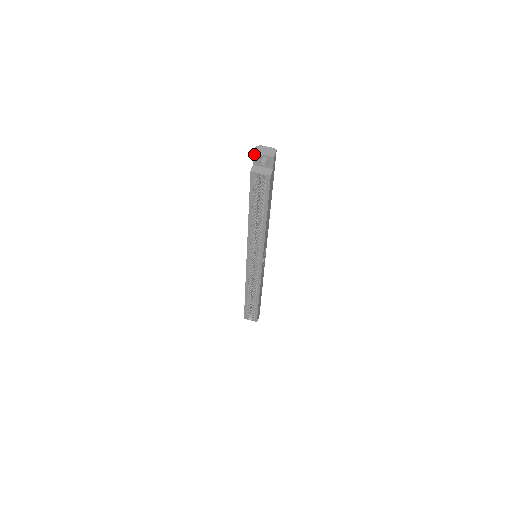
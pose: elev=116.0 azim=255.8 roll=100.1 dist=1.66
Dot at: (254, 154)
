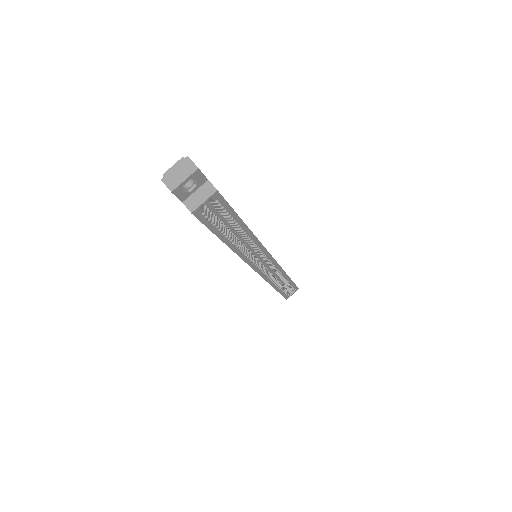
Dot at: (173, 192)
